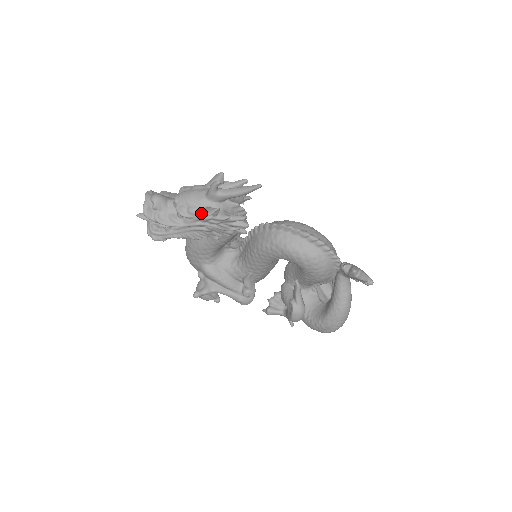
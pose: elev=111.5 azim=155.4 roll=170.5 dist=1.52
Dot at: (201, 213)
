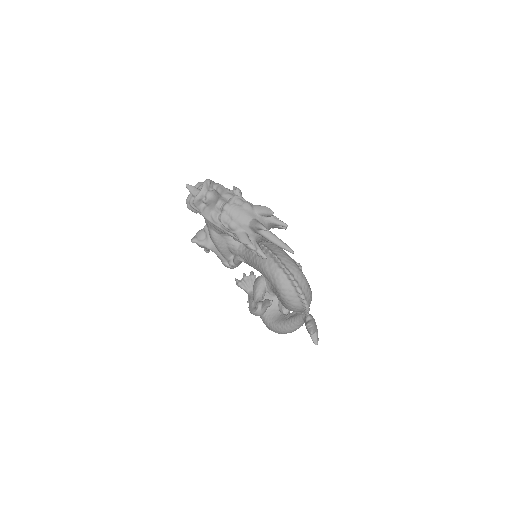
Dot at: (238, 233)
